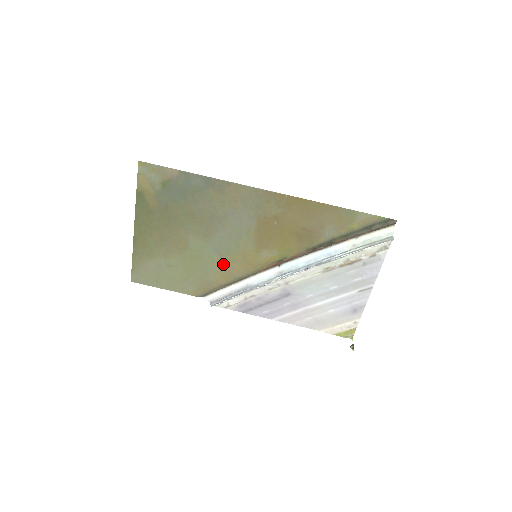
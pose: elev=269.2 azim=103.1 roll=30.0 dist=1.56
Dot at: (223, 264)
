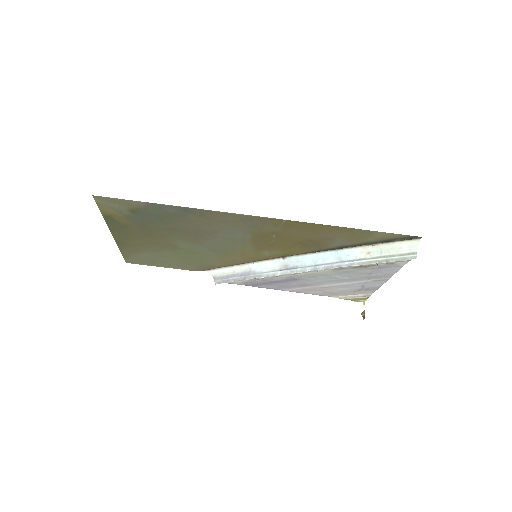
Dot at: (221, 257)
